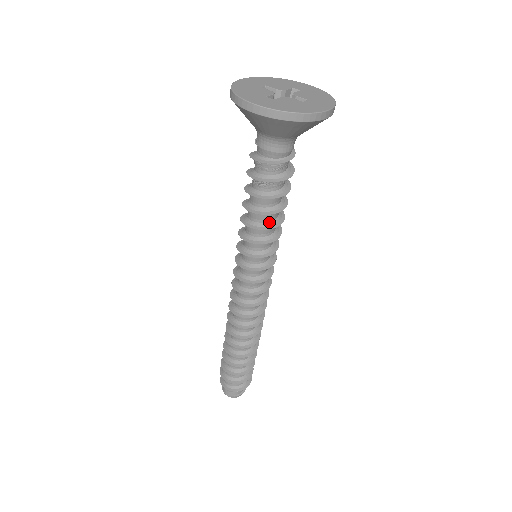
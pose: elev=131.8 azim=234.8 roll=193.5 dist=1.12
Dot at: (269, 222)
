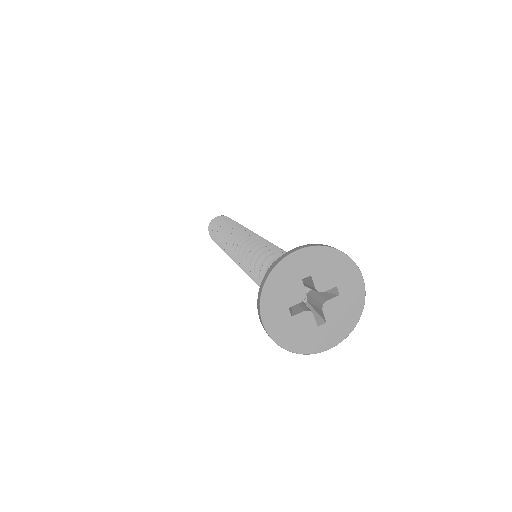
Dot at: occluded
